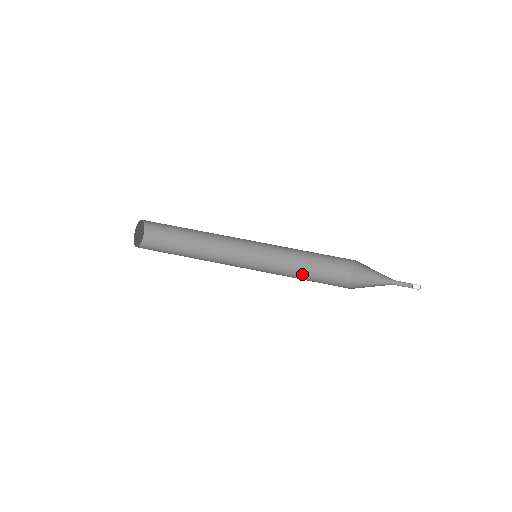
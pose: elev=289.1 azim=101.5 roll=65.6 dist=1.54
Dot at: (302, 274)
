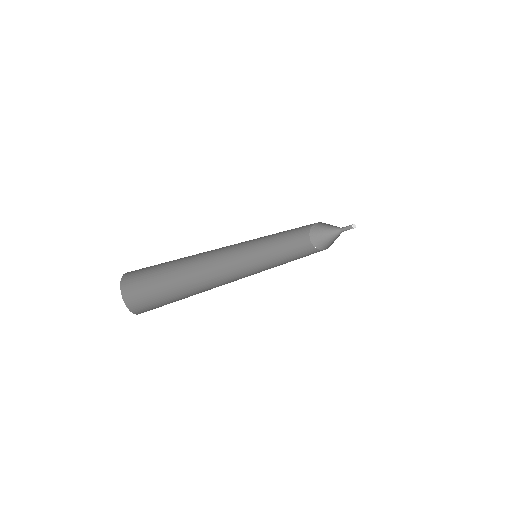
Dot at: (285, 256)
